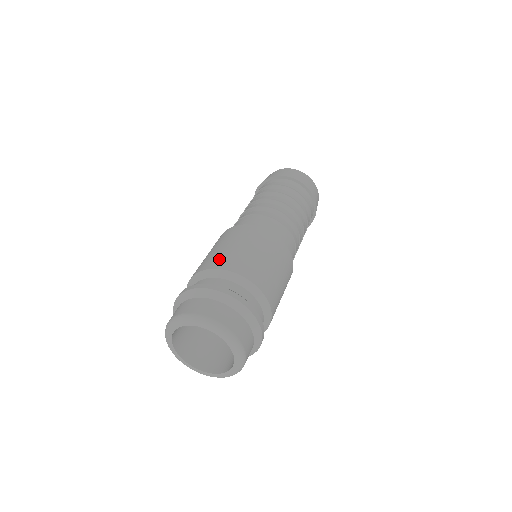
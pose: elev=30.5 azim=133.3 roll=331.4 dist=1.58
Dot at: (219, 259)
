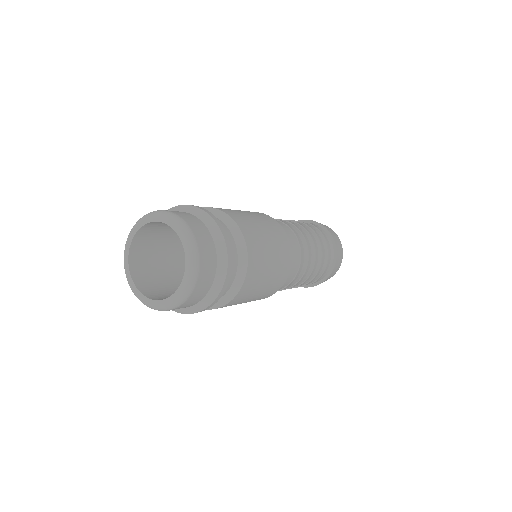
Dot at: occluded
